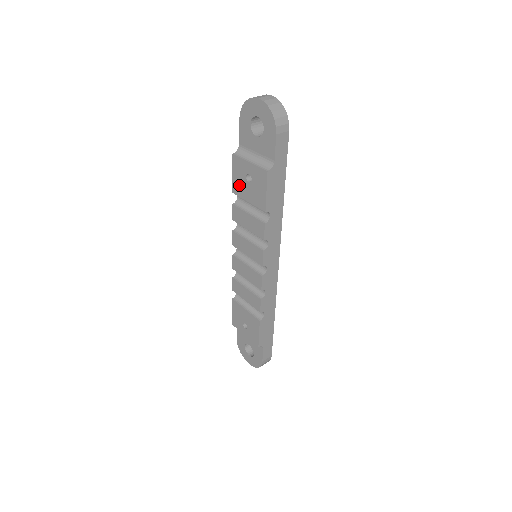
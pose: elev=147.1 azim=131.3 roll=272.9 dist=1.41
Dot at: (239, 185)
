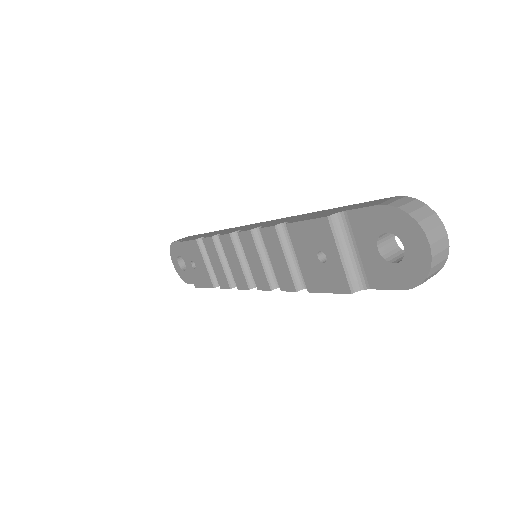
Dot at: (302, 237)
